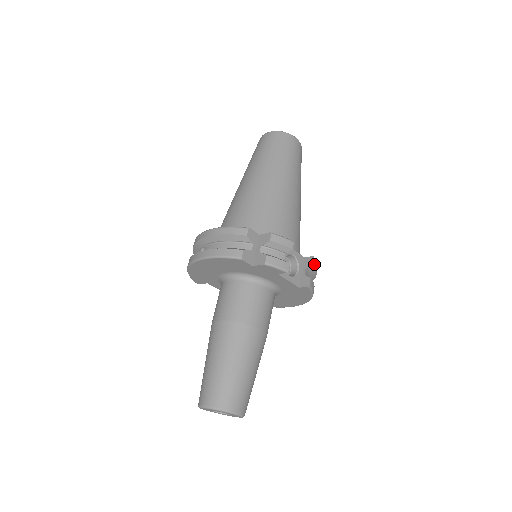
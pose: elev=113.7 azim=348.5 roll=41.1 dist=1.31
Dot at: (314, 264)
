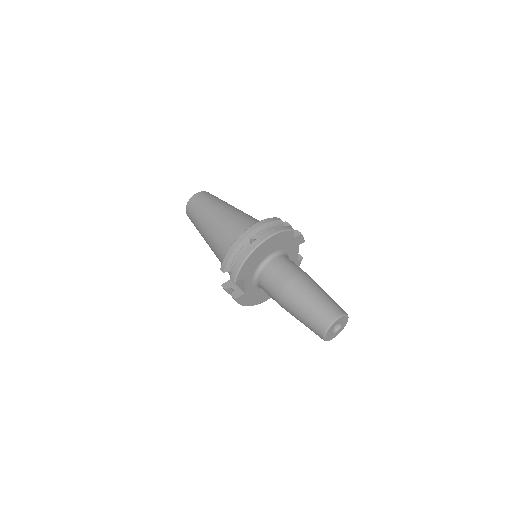
Dot at: occluded
